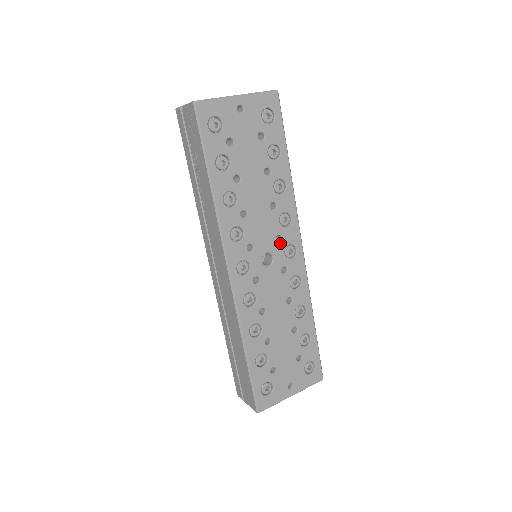
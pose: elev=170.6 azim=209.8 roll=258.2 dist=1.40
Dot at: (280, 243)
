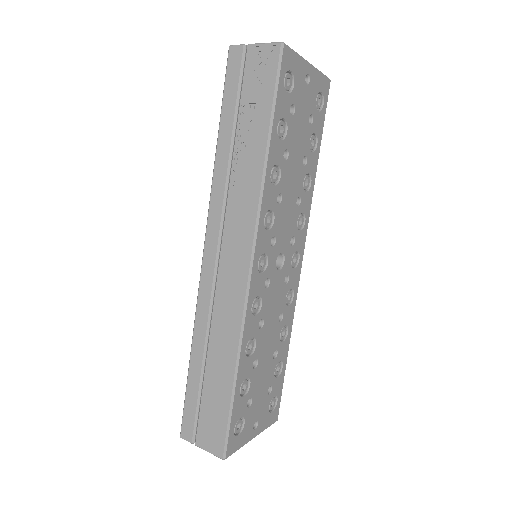
Dot at: (292, 246)
